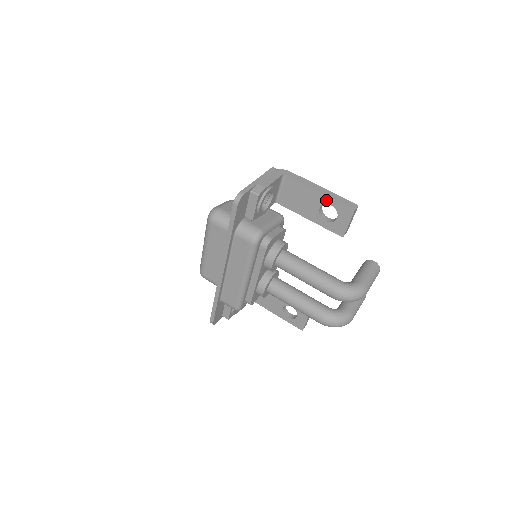
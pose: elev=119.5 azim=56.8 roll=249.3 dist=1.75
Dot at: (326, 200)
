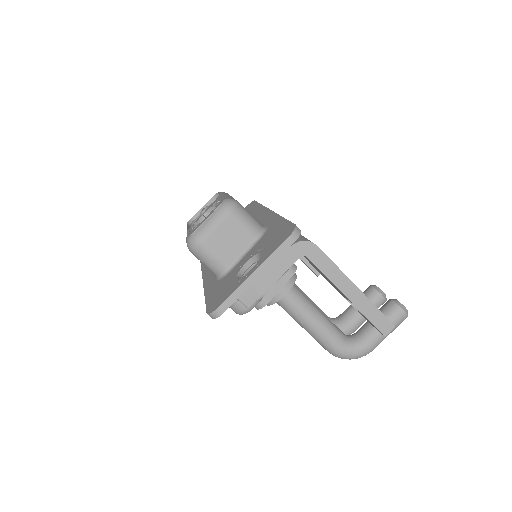
Dot at: occluded
